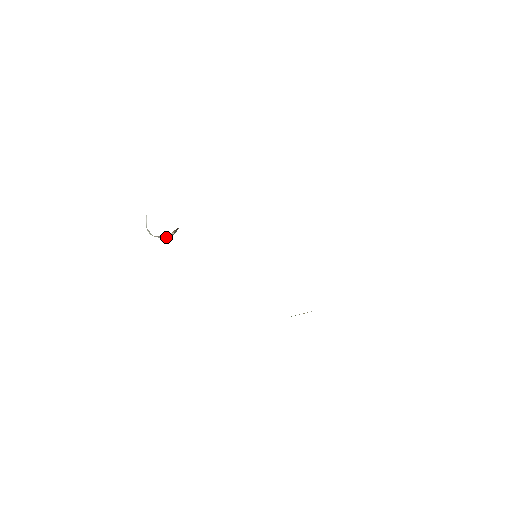
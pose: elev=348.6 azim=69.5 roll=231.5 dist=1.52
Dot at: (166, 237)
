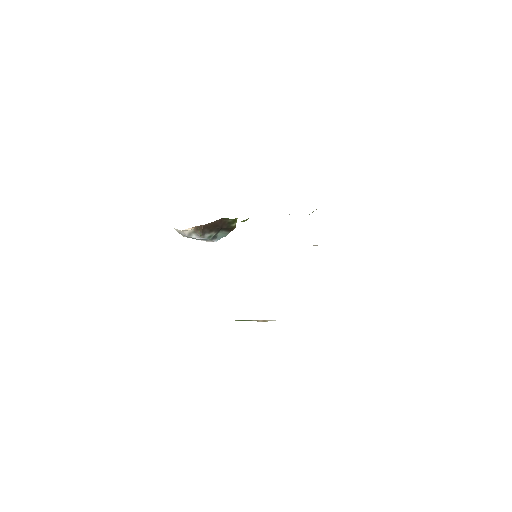
Dot at: (183, 230)
